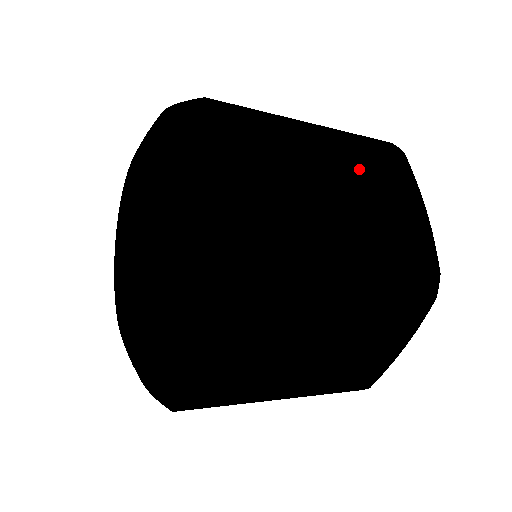
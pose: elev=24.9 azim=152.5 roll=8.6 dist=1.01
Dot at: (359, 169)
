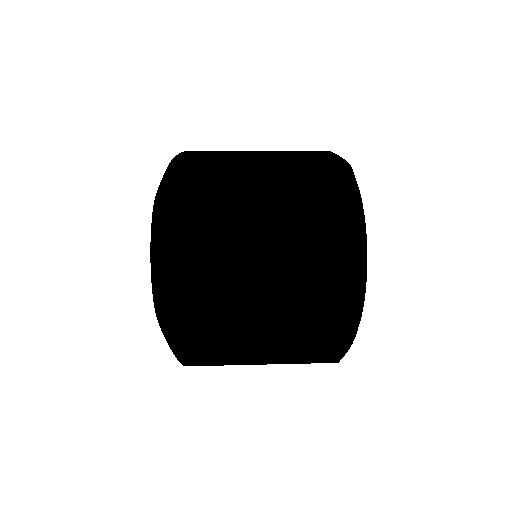
Dot at: (286, 156)
